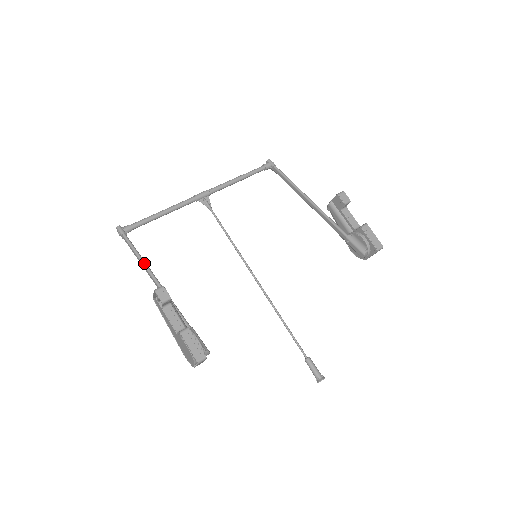
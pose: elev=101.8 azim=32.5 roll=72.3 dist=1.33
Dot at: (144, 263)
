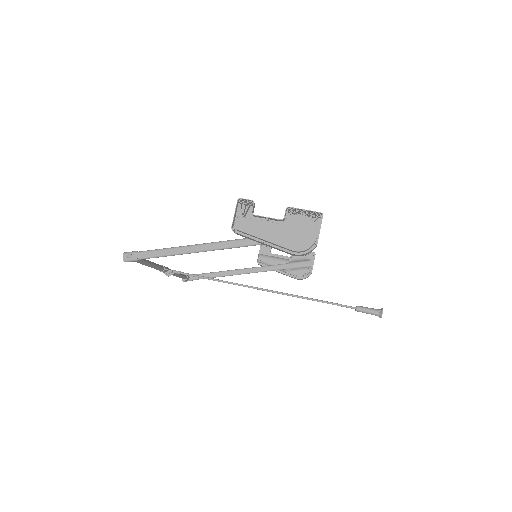
Dot at: occluded
